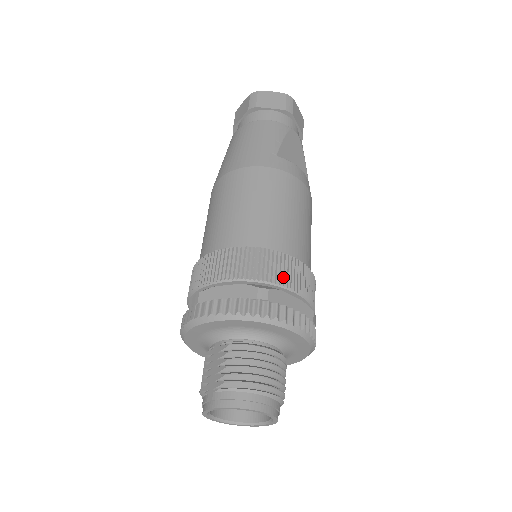
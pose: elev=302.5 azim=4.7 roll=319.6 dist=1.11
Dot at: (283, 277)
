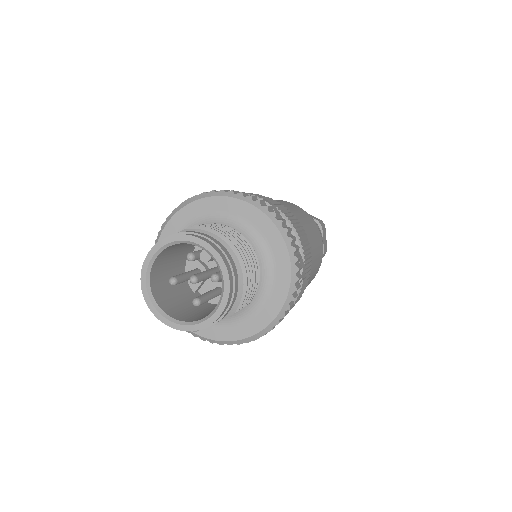
Dot at: (289, 217)
